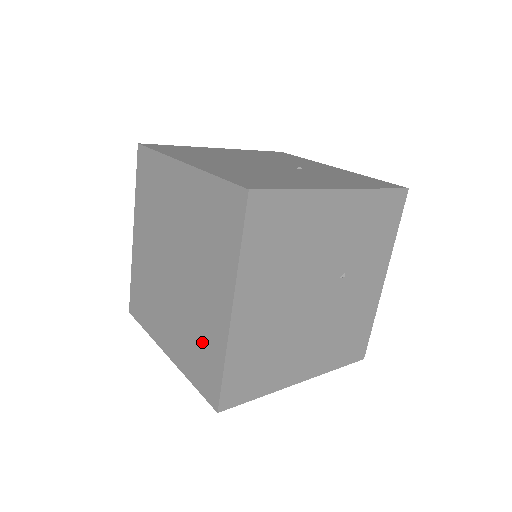
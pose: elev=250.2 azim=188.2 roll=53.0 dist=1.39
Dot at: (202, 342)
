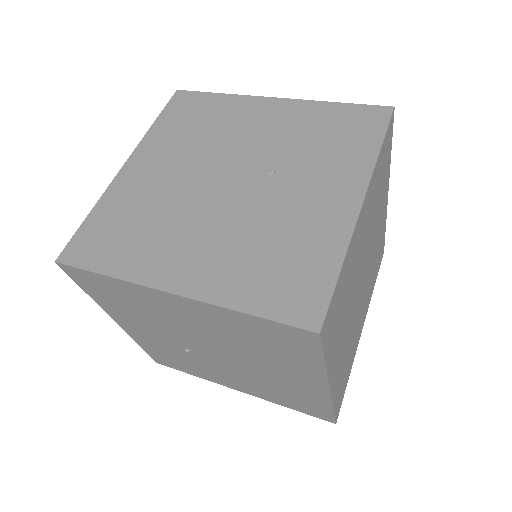
Dot at: occluded
